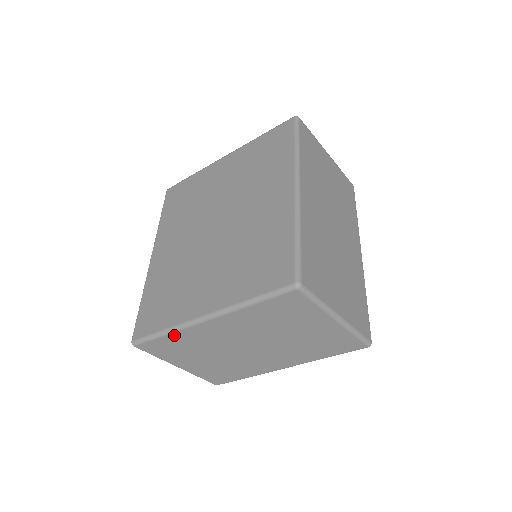
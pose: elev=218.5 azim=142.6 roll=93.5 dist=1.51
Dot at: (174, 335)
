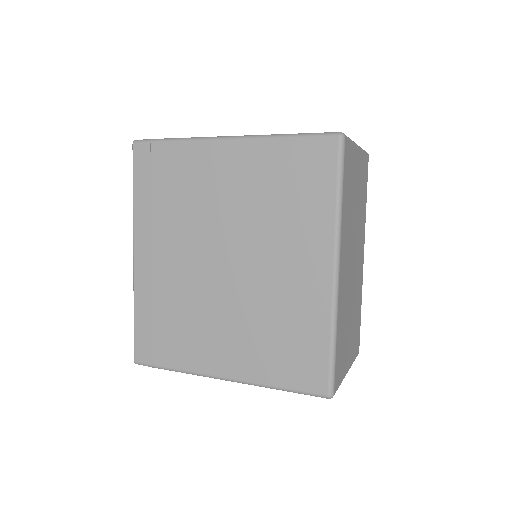
Dot at: occluded
